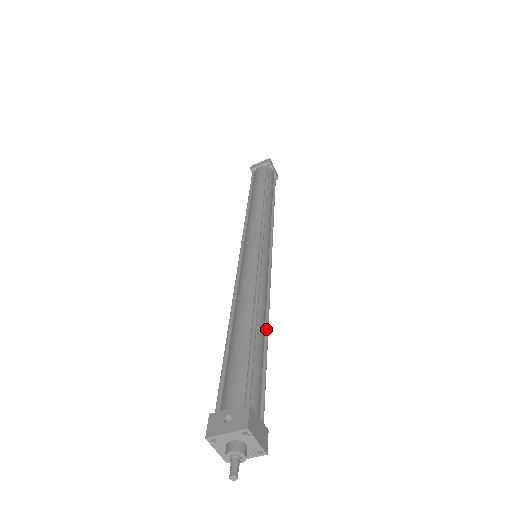
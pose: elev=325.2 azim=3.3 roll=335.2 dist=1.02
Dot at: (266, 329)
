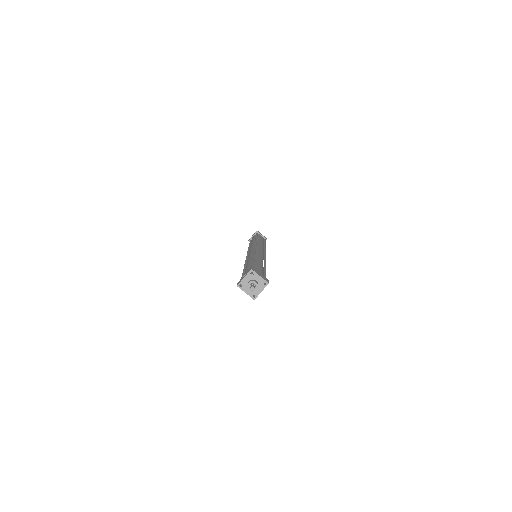
Dot at: (264, 266)
